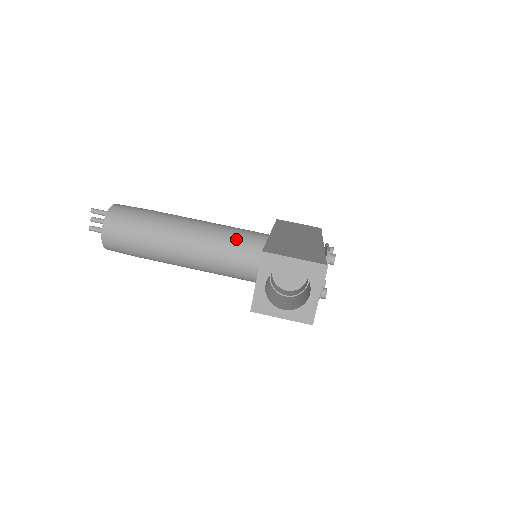
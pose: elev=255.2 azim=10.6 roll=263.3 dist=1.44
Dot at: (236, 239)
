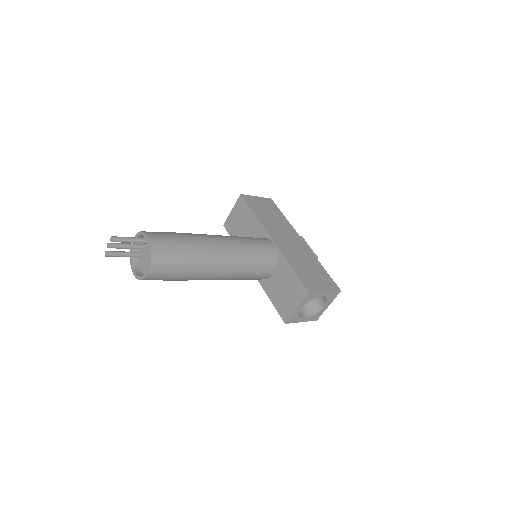
Dot at: (258, 258)
